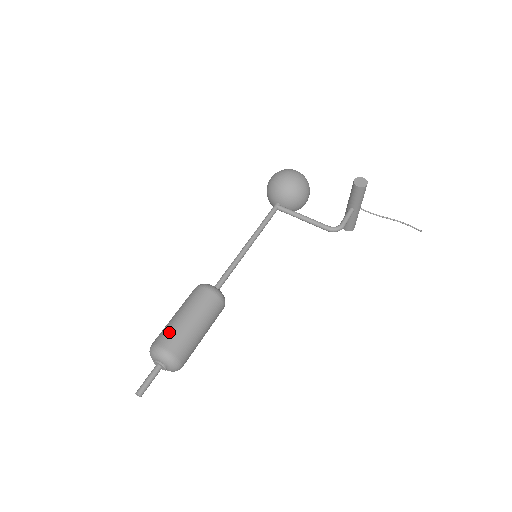
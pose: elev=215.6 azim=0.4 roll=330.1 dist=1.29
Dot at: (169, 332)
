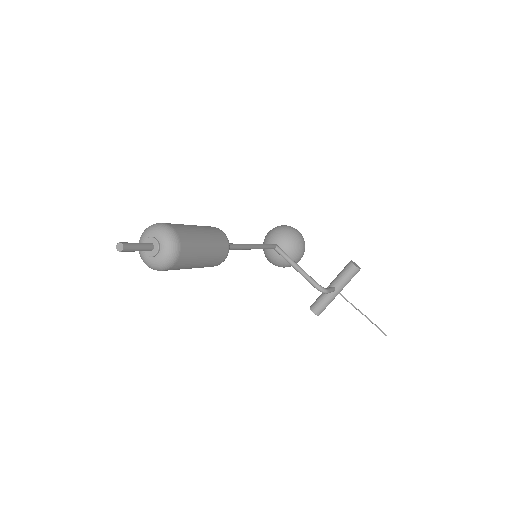
Dot at: (180, 225)
